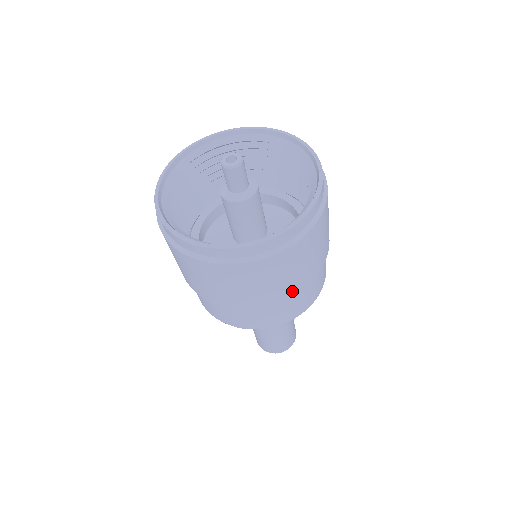
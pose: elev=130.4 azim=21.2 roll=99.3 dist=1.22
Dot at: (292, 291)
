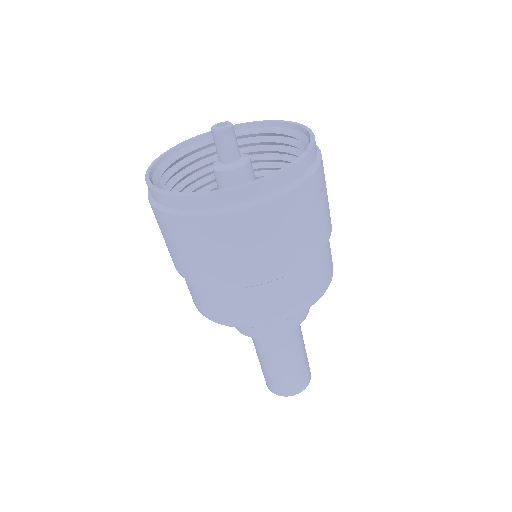
Dot at: (243, 279)
